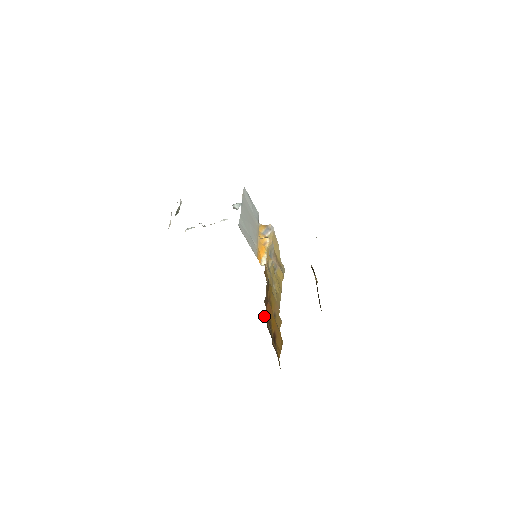
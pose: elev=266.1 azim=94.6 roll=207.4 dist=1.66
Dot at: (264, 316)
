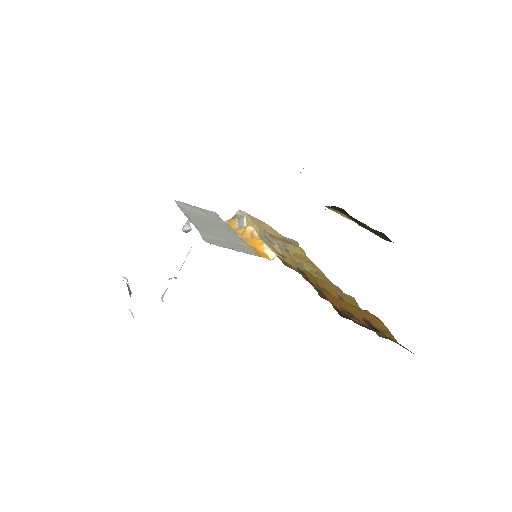
Dot at: occluded
